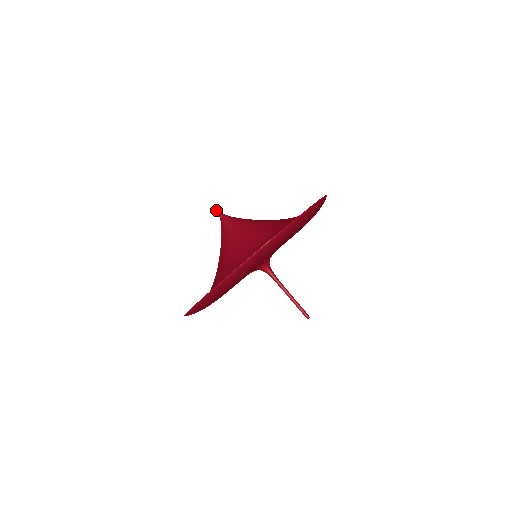
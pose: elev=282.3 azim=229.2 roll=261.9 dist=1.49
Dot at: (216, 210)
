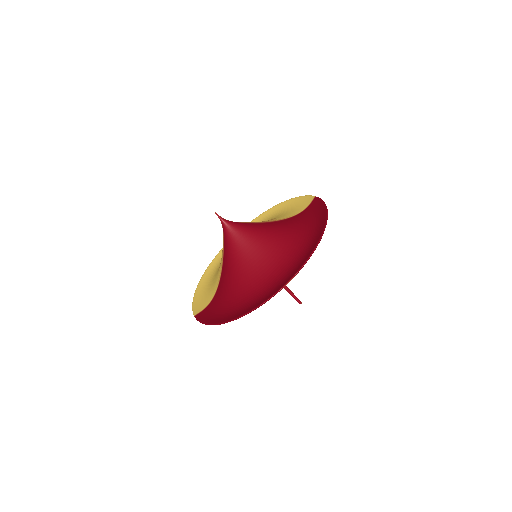
Dot at: (218, 216)
